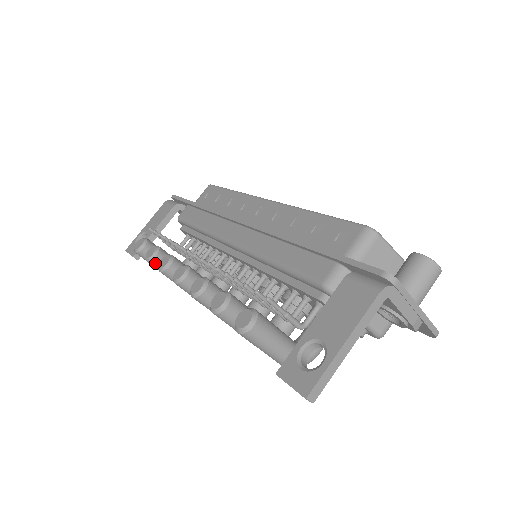
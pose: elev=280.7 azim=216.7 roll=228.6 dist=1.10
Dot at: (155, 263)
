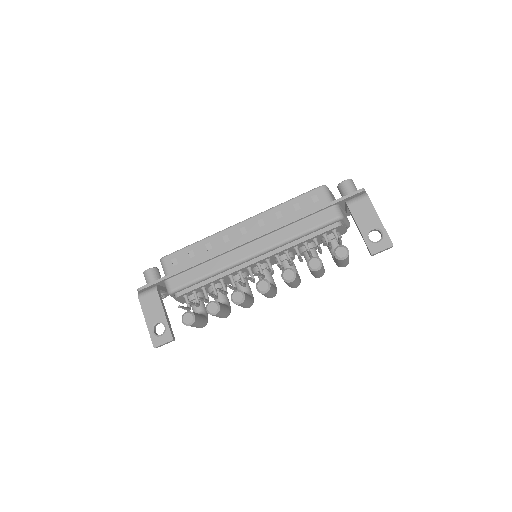
Dot at: (221, 310)
